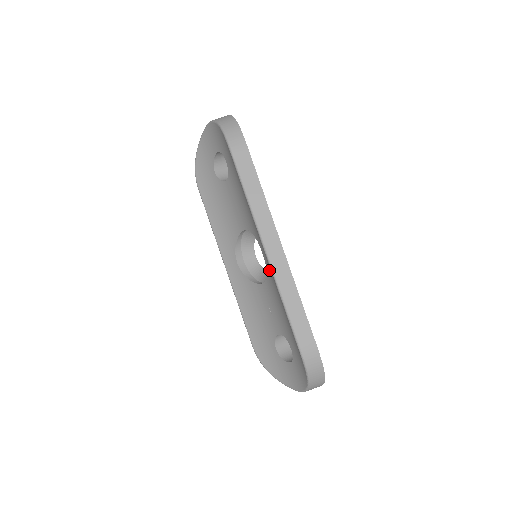
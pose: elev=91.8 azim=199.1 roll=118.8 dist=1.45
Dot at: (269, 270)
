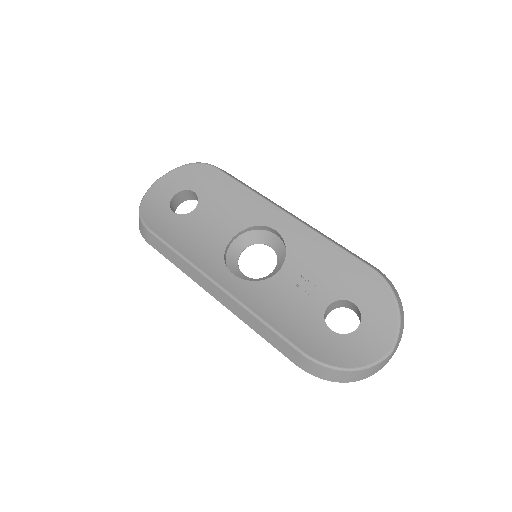
Dot at: (293, 235)
